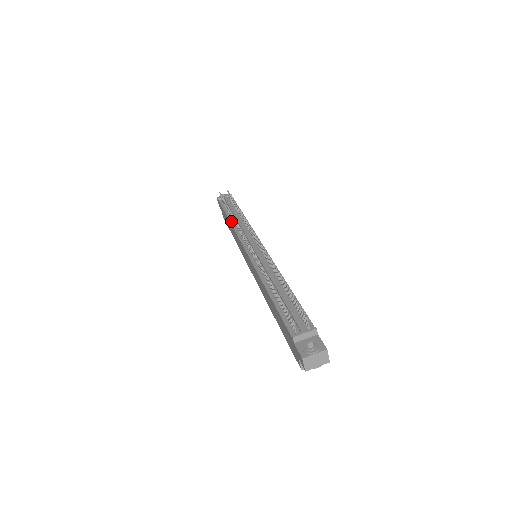
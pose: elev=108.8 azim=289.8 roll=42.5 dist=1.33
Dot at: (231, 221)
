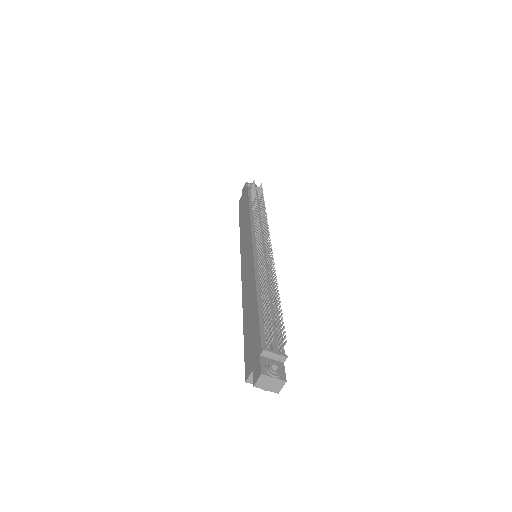
Dot at: (251, 211)
